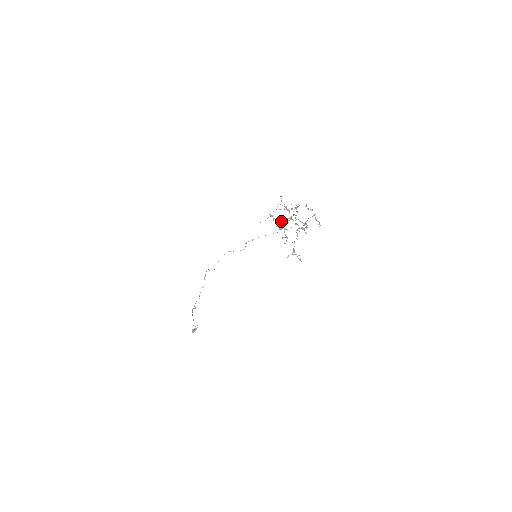
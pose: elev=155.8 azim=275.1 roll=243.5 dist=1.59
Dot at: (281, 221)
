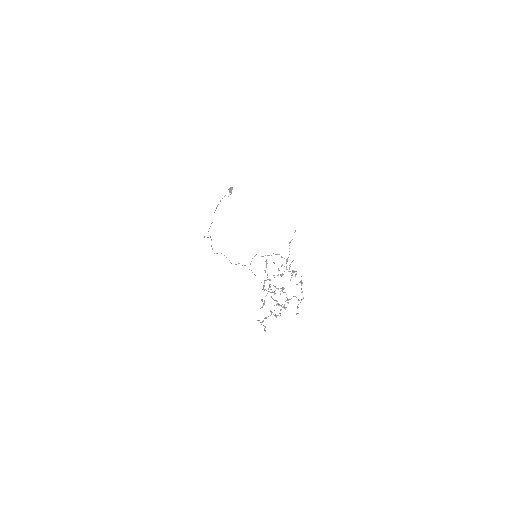
Dot at: (270, 279)
